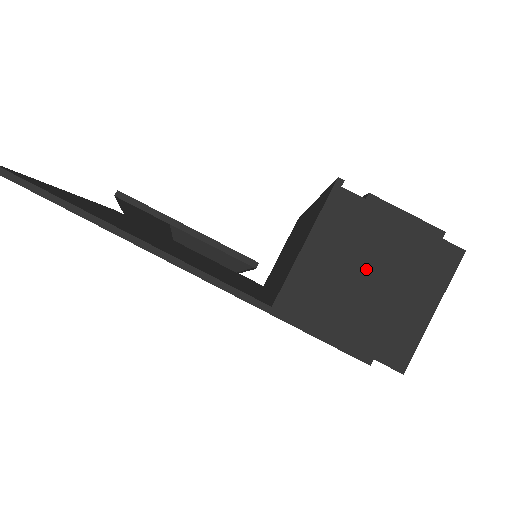
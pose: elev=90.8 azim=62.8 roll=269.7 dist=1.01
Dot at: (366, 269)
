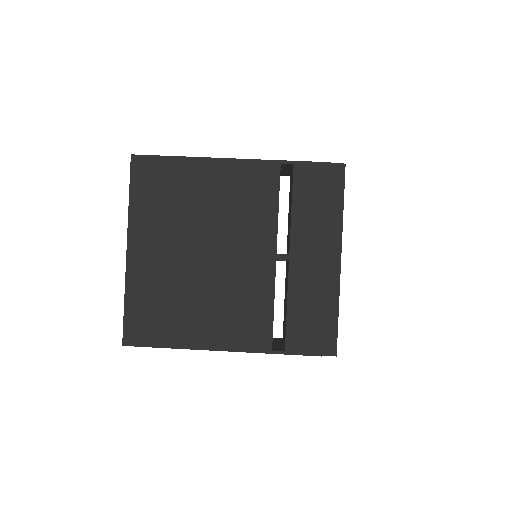
Dot at: occluded
